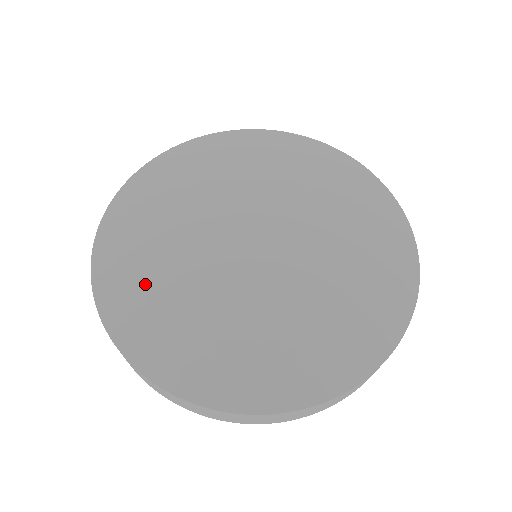
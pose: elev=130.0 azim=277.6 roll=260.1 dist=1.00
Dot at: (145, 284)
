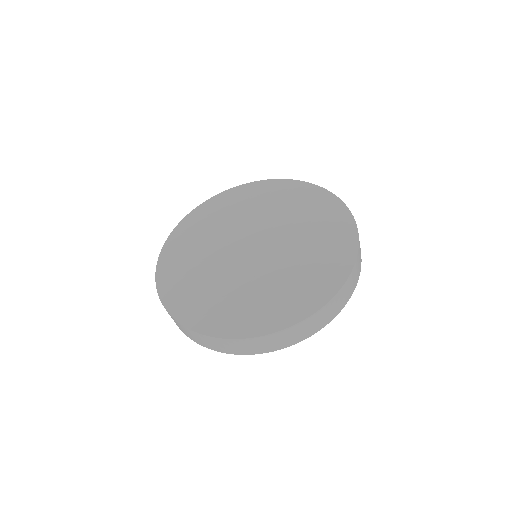
Dot at: (198, 295)
